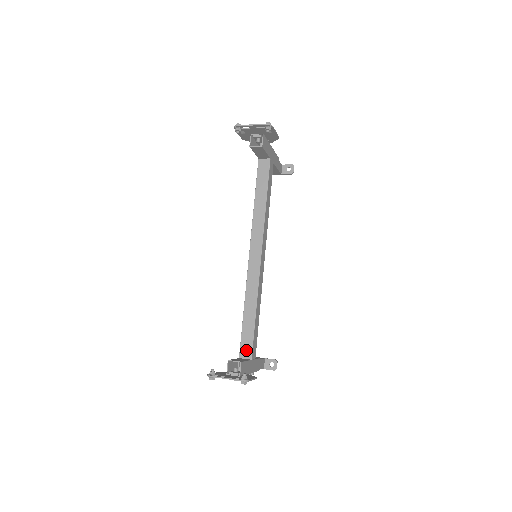
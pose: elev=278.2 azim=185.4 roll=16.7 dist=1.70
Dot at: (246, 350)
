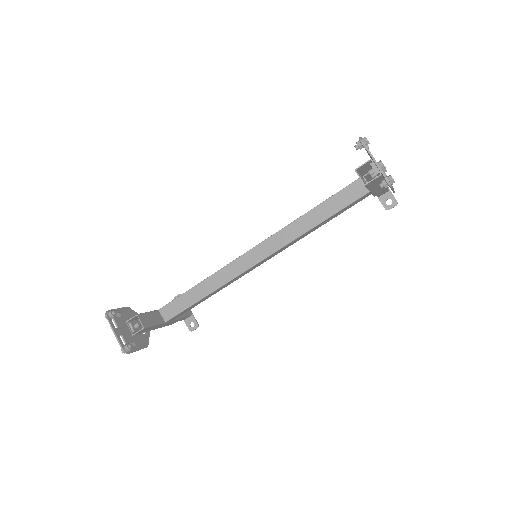
Dot at: (169, 312)
